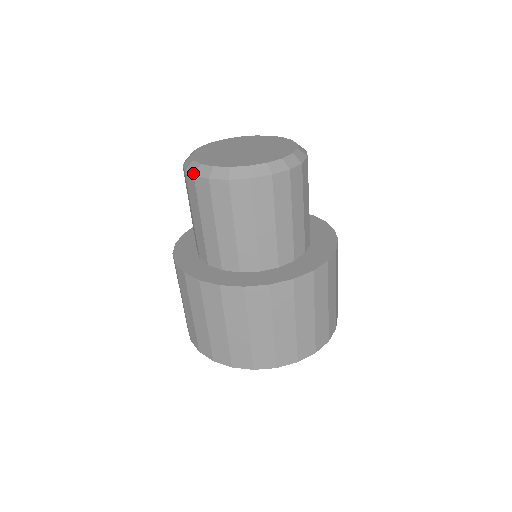
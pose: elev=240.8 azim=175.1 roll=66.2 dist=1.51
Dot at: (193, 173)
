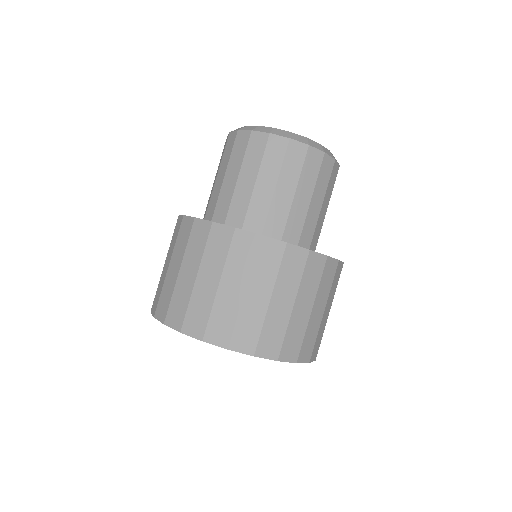
Dot at: occluded
